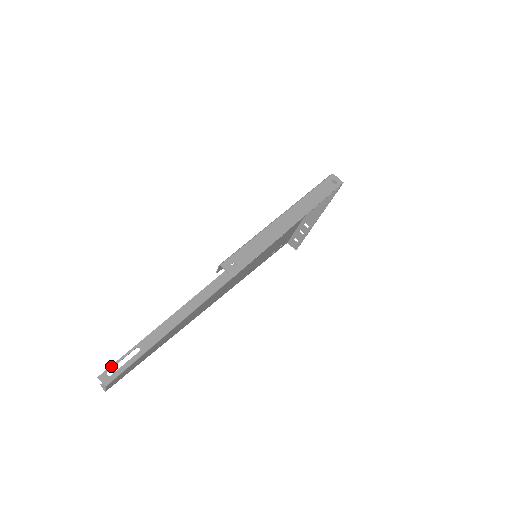
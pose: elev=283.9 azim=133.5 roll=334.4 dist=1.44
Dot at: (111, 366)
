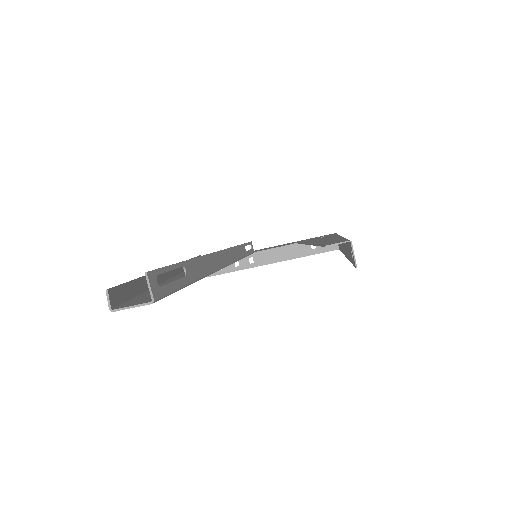
Dot at: (161, 268)
